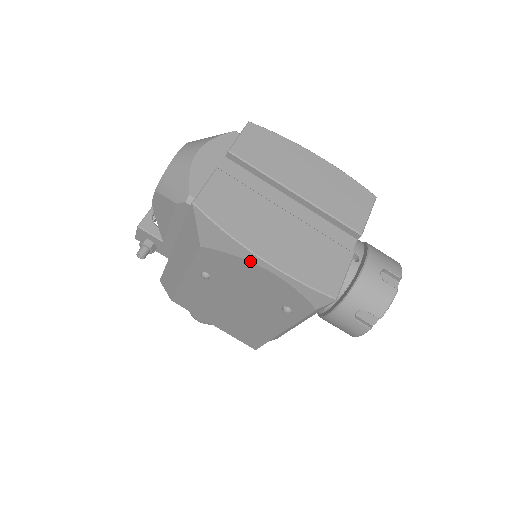
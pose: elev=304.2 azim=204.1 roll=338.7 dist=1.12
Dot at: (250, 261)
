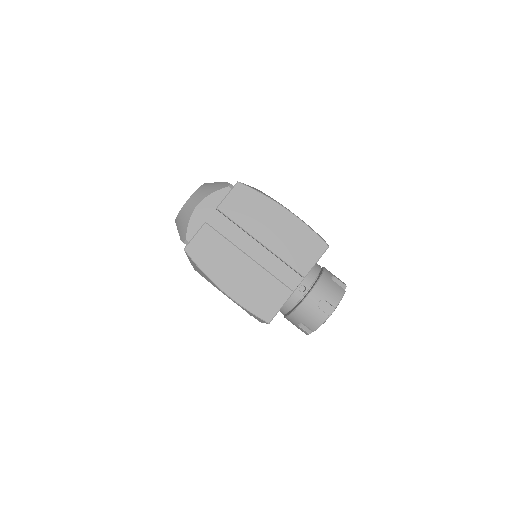
Dot at: (218, 289)
